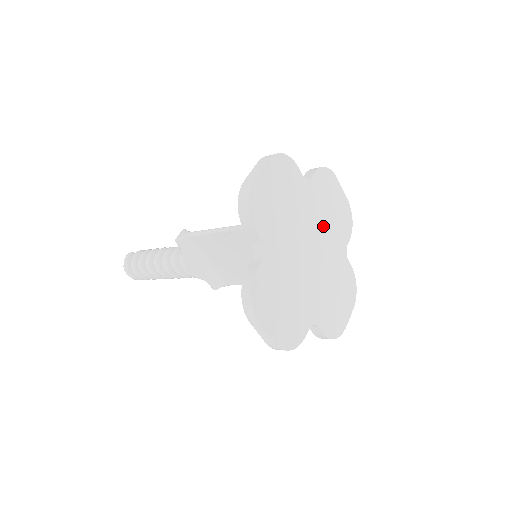
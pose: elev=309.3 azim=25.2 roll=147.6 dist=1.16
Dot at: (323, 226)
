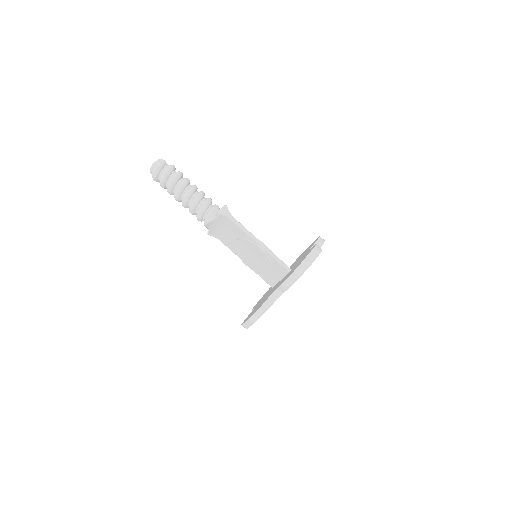
Dot at: occluded
